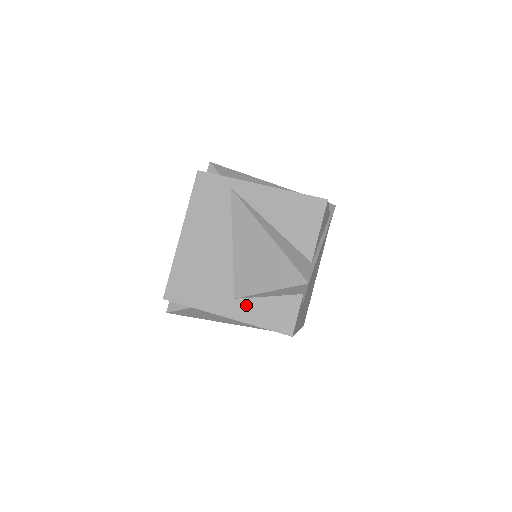
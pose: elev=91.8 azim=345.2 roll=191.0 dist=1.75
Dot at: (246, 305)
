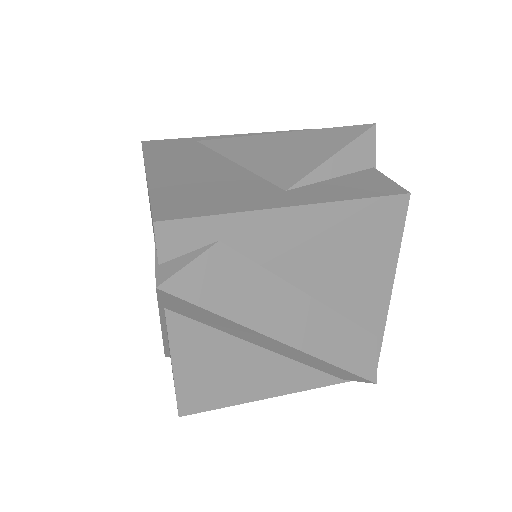
Dot at: (310, 190)
